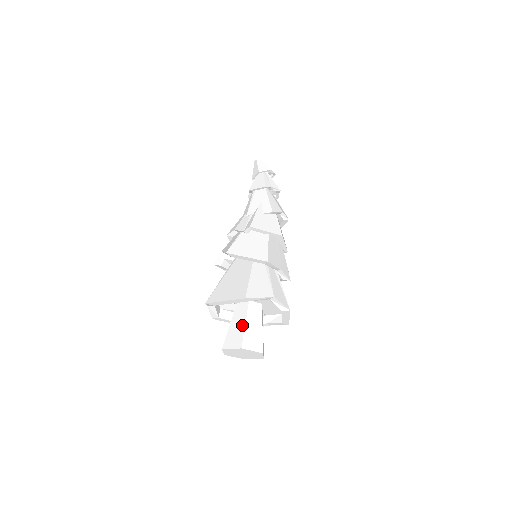
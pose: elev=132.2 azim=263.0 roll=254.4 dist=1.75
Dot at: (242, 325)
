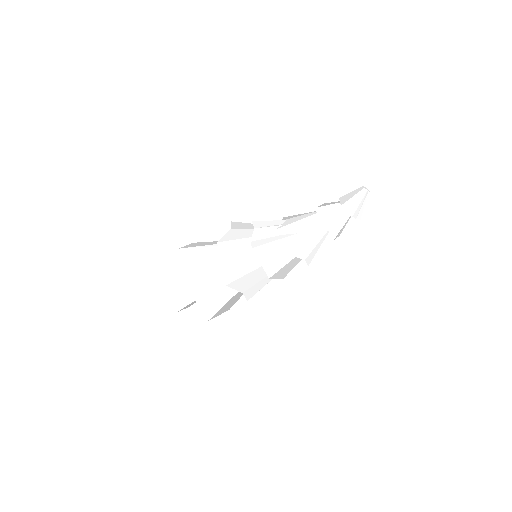
Dot at: occluded
